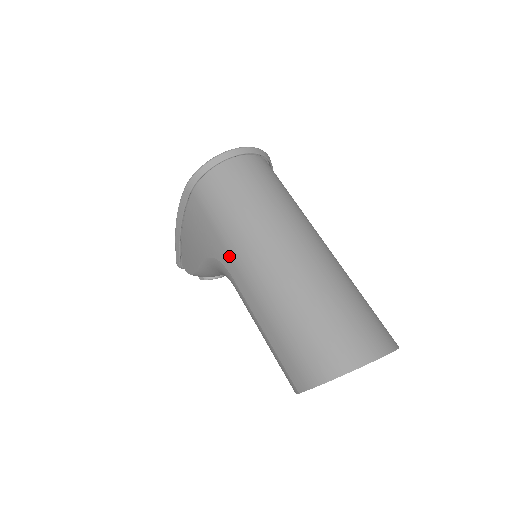
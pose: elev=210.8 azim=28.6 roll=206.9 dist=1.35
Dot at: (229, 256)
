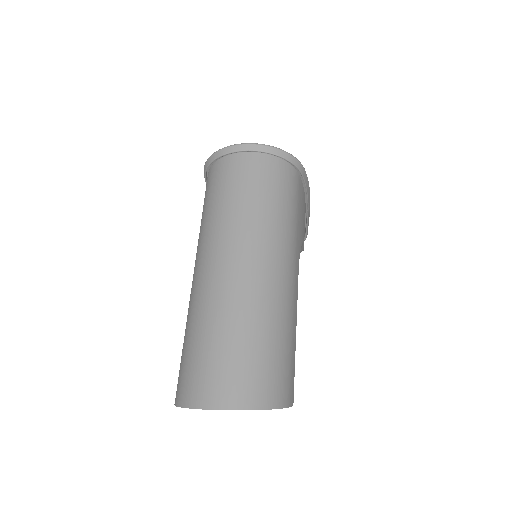
Dot at: occluded
